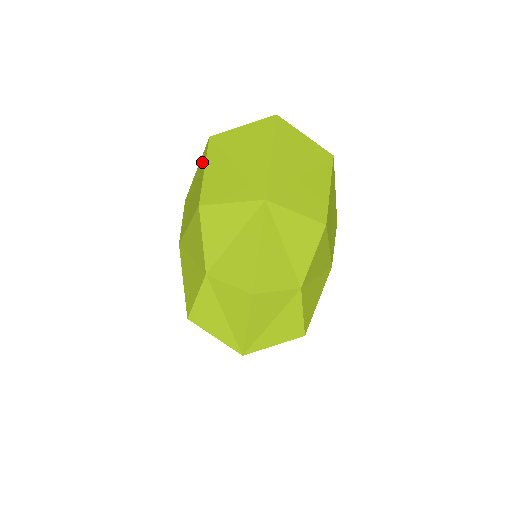
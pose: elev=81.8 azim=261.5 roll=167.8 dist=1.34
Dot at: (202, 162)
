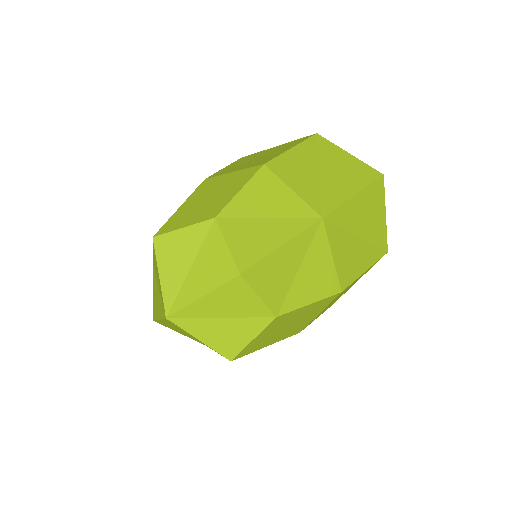
Dot at: (292, 143)
